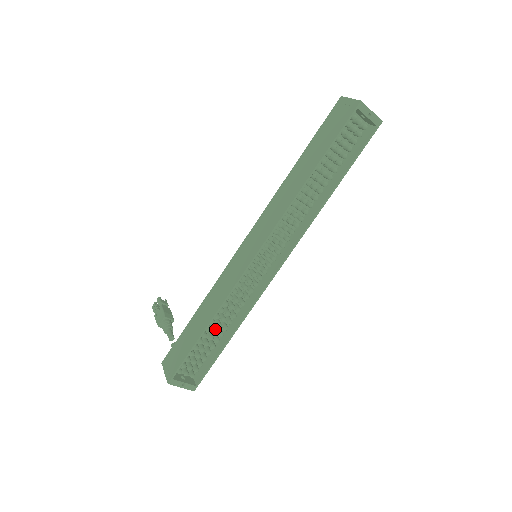
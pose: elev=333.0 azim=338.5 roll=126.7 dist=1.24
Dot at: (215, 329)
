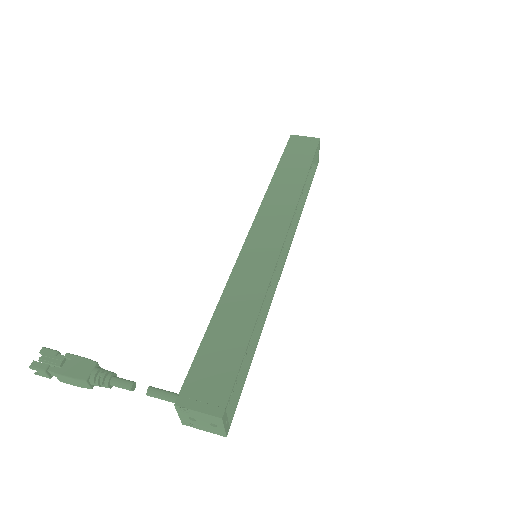
Dot at: occluded
